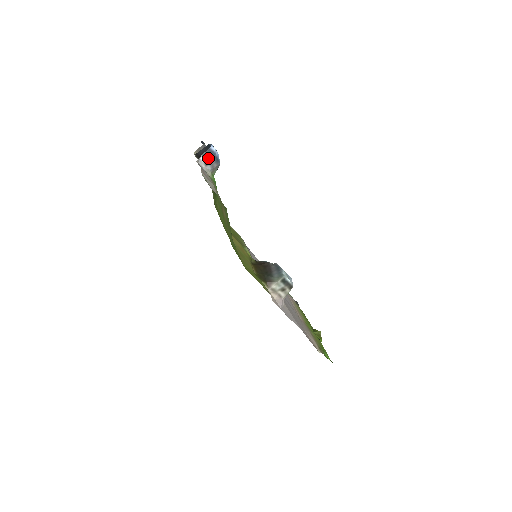
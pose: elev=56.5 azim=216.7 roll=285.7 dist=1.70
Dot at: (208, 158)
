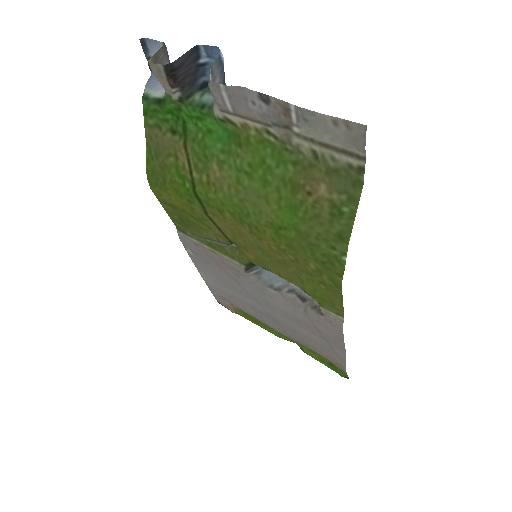
Dot at: (215, 76)
